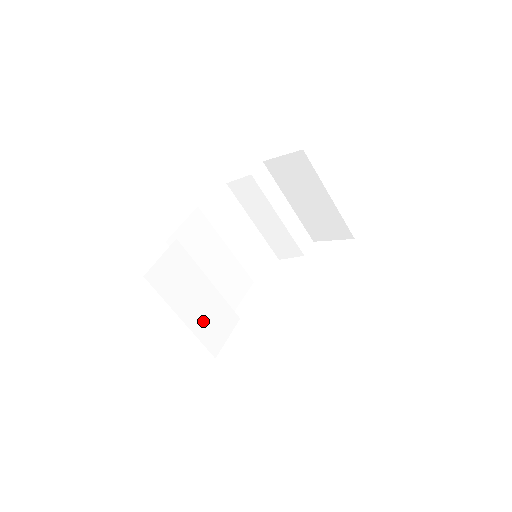
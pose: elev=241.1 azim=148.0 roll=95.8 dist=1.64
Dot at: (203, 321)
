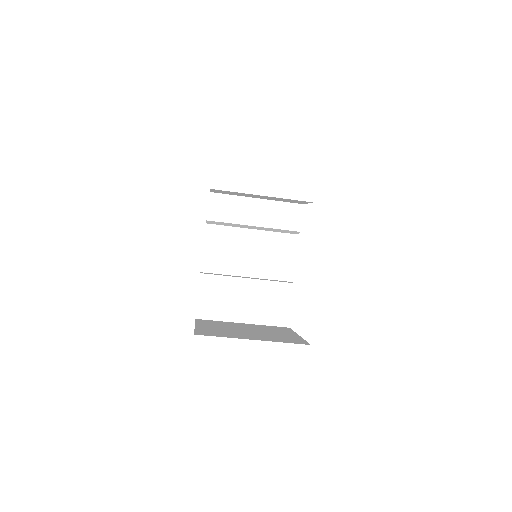
Dot at: (262, 311)
